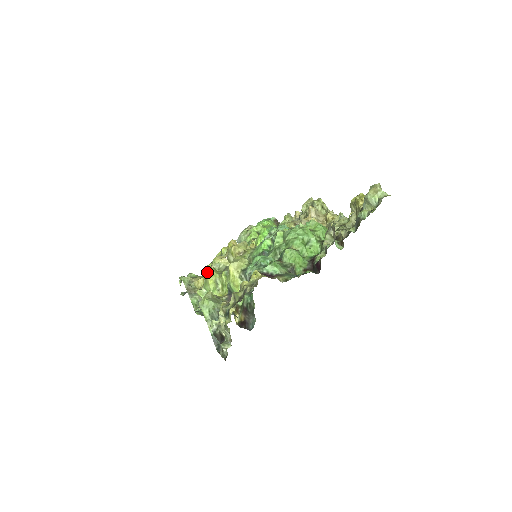
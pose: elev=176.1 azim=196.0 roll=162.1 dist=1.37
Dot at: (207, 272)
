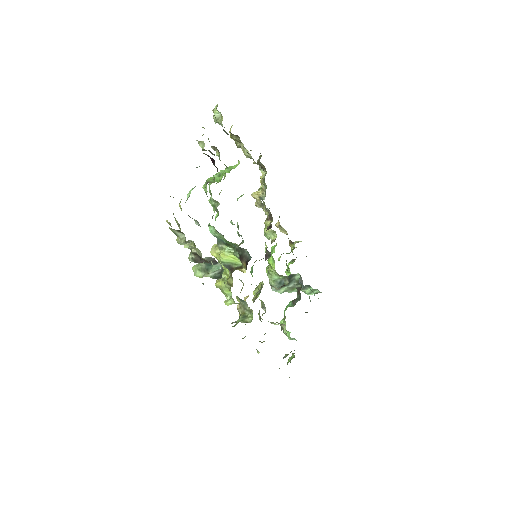
Dot at: (215, 283)
